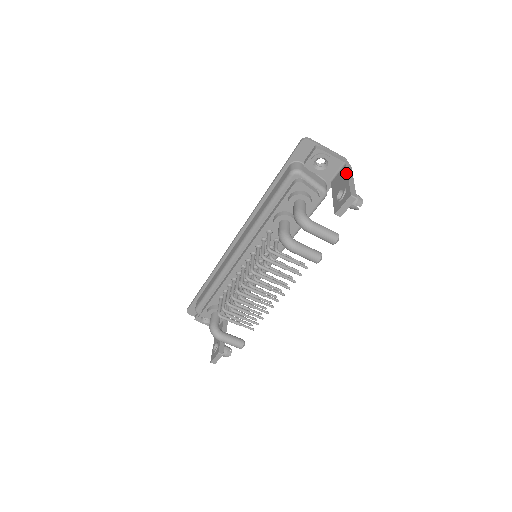
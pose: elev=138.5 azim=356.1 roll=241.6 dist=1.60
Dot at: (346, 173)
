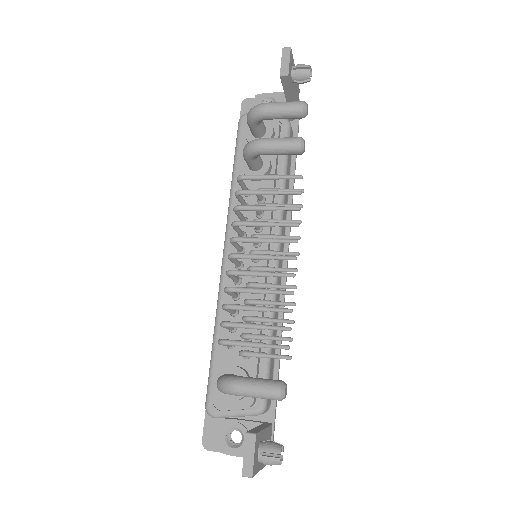
Dot at: occluded
